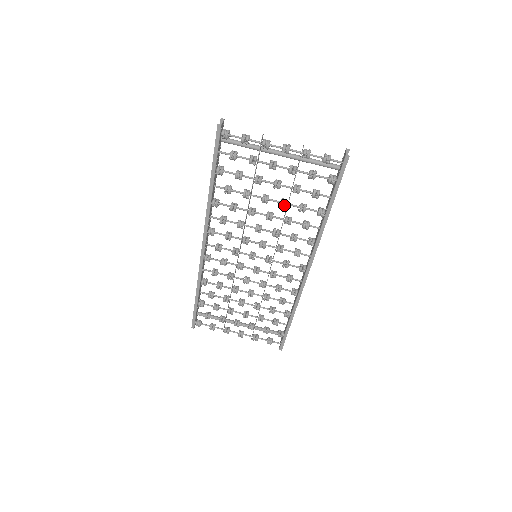
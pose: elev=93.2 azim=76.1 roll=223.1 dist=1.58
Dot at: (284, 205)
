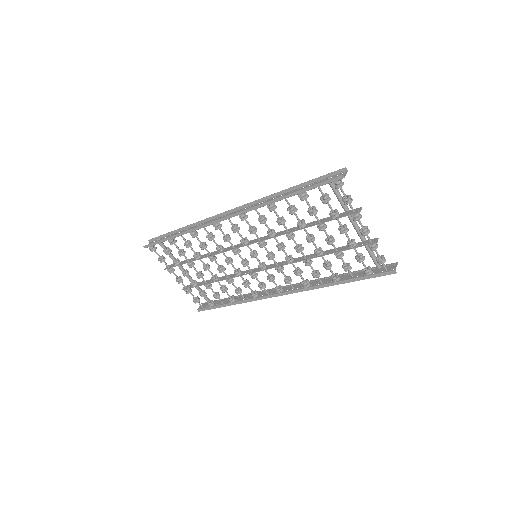
Dot at: (319, 254)
